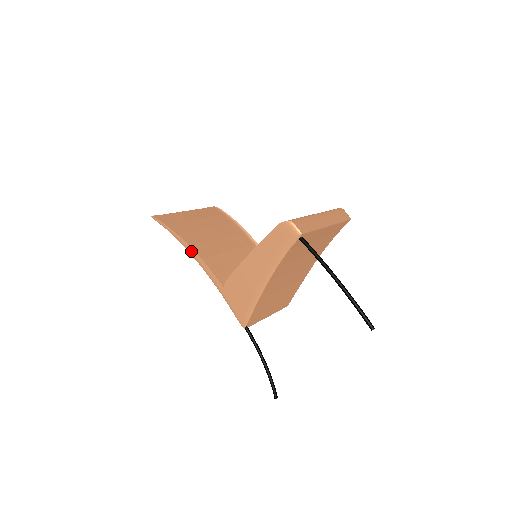
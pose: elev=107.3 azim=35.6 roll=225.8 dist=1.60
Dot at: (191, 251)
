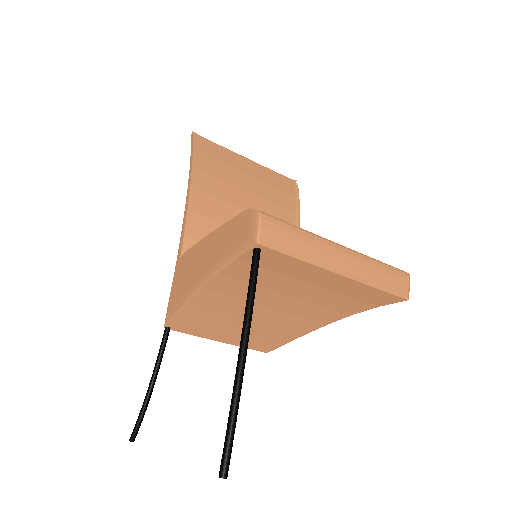
Dot at: (187, 193)
